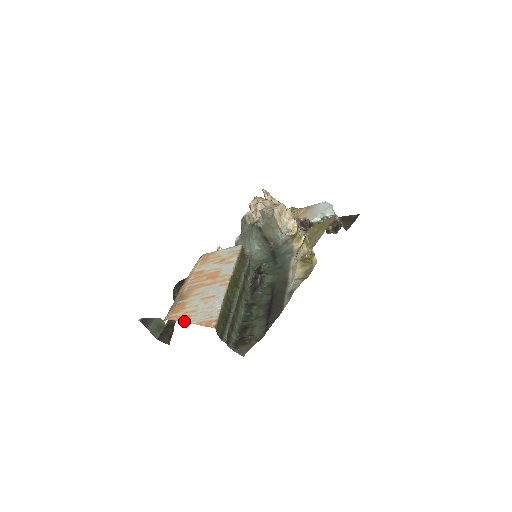
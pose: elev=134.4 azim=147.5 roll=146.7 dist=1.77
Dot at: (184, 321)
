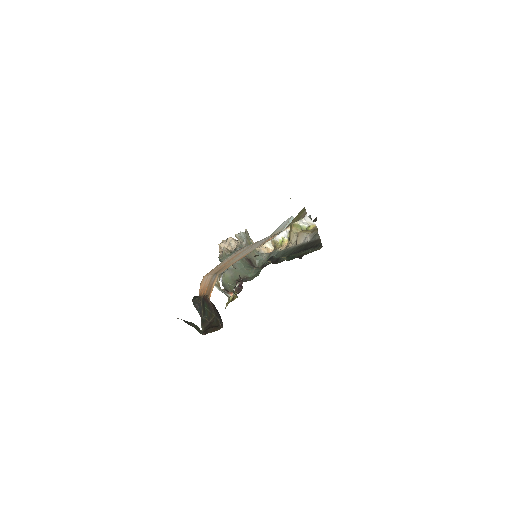
Dot at: (242, 257)
